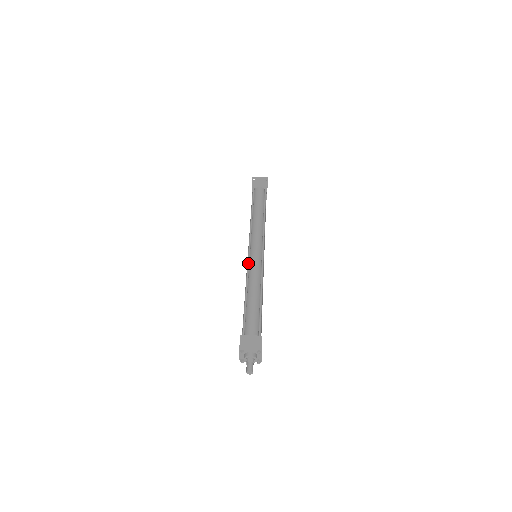
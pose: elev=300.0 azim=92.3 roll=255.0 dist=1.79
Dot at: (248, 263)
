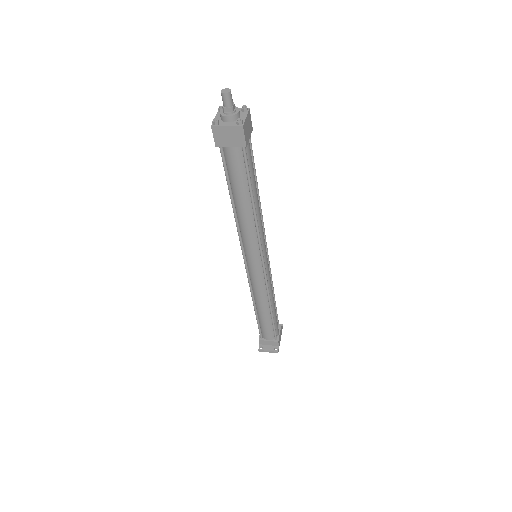
Dot at: occluded
